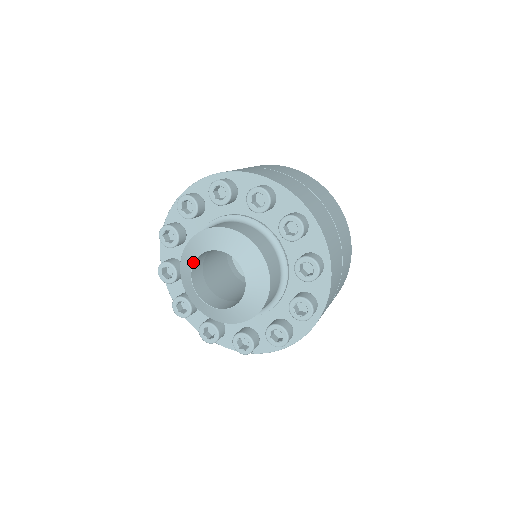
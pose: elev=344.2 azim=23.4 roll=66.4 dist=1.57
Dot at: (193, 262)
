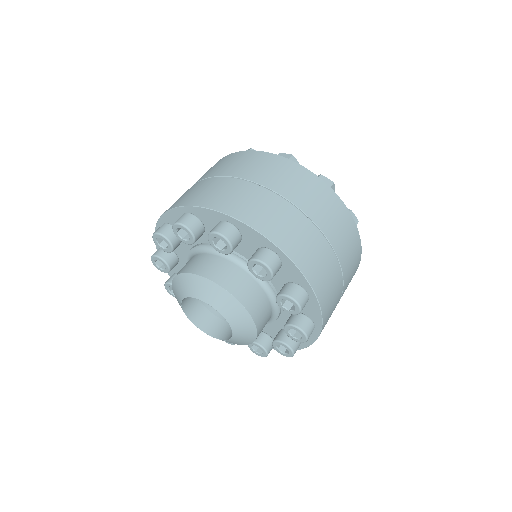
Dot at: (184, 297)
